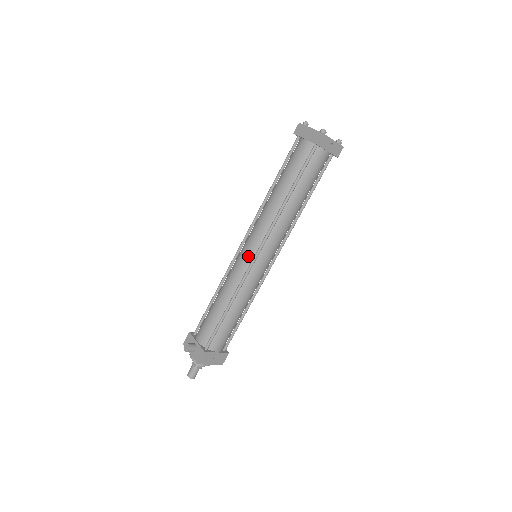
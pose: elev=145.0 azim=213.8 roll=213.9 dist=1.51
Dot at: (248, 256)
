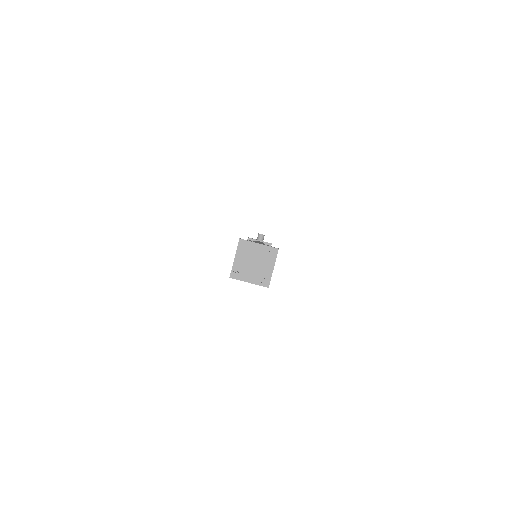
Dot at: occluded
